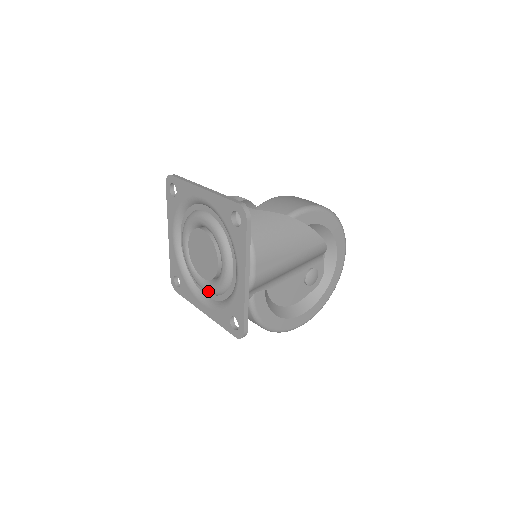
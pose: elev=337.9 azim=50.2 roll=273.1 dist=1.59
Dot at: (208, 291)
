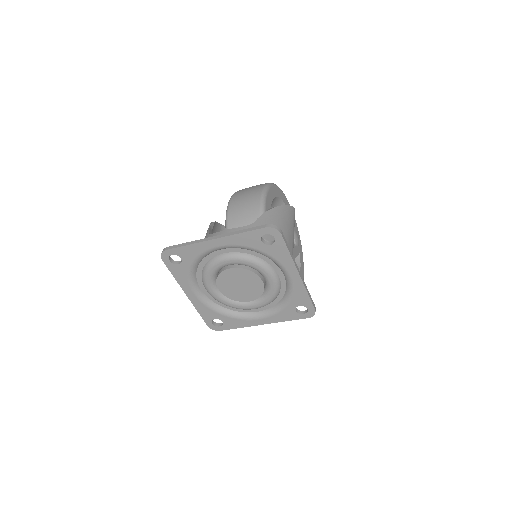
Dot at: (260, 307)
